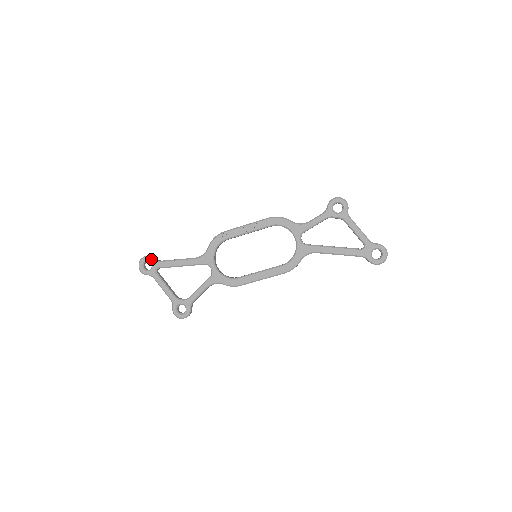
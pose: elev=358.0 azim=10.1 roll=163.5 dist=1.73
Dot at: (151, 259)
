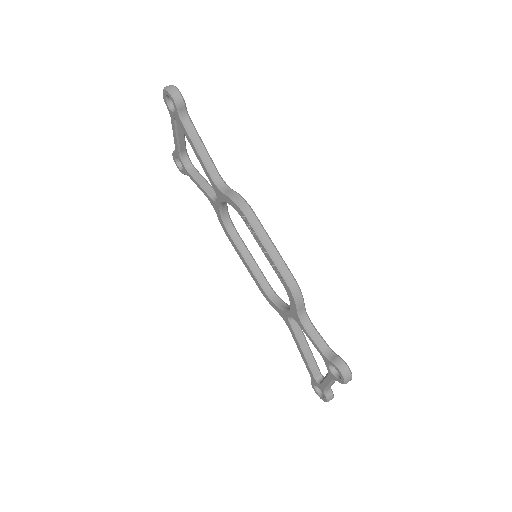
Dot at: (176, 108)
